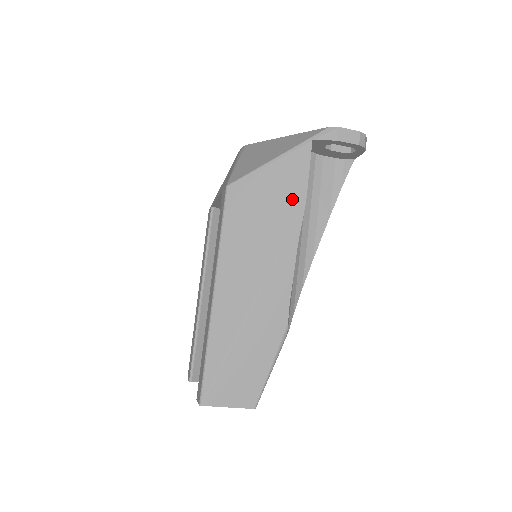
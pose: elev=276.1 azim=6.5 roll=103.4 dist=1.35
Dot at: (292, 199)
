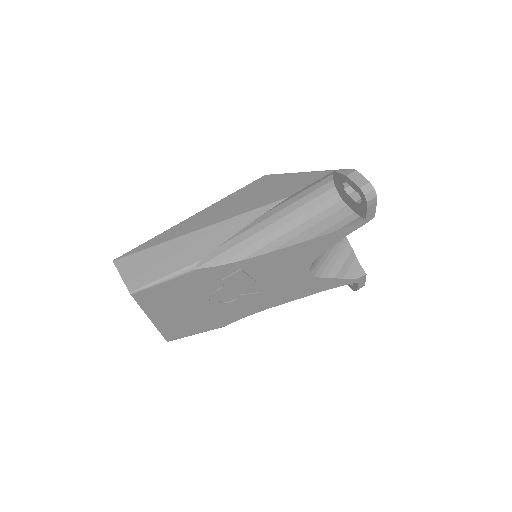
Dot at: (284, 192)
